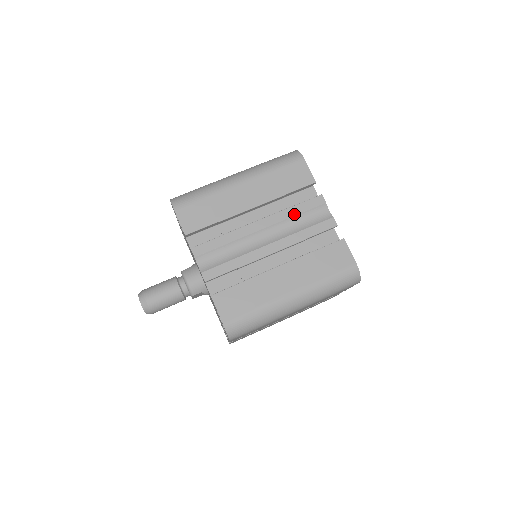
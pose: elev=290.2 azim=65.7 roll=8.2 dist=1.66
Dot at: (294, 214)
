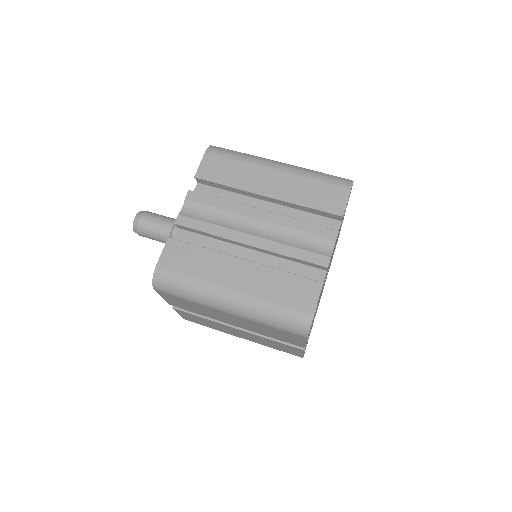
Dot at: (297, 228)
